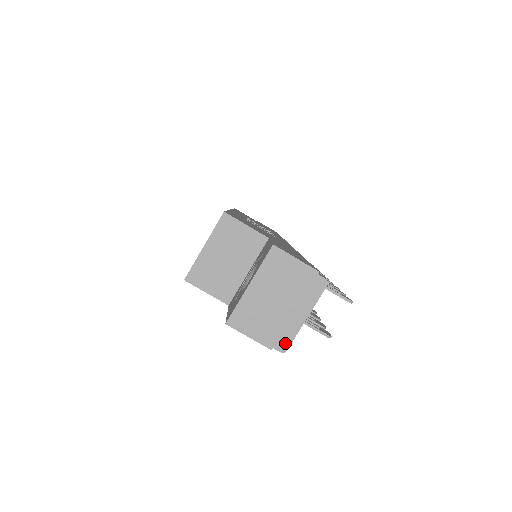
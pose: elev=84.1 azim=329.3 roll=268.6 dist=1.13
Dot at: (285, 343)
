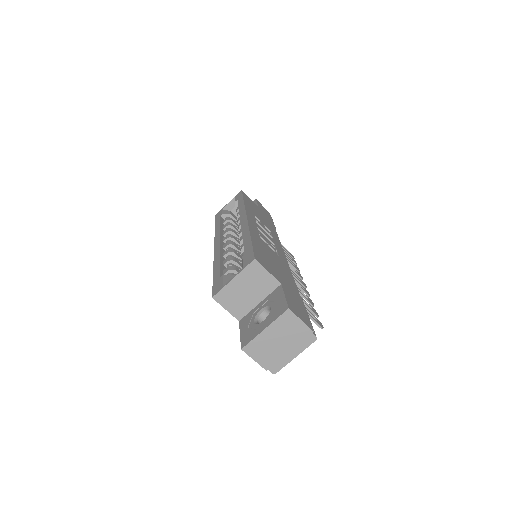
Dot at: (277, 368)
